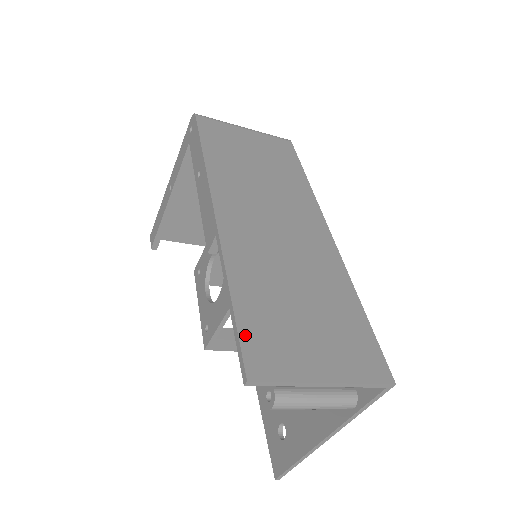
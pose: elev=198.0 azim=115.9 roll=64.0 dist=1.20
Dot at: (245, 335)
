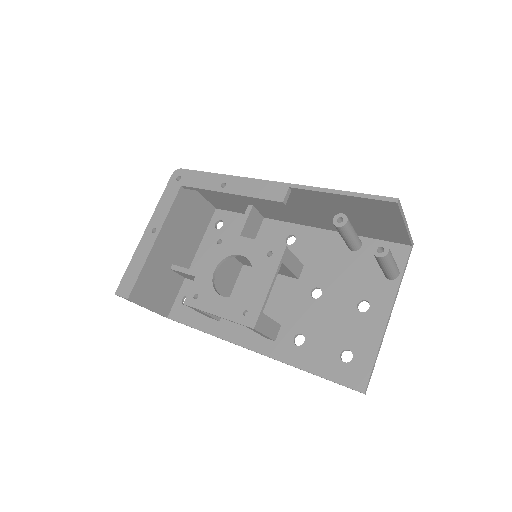
Dot at: (369, 196)
